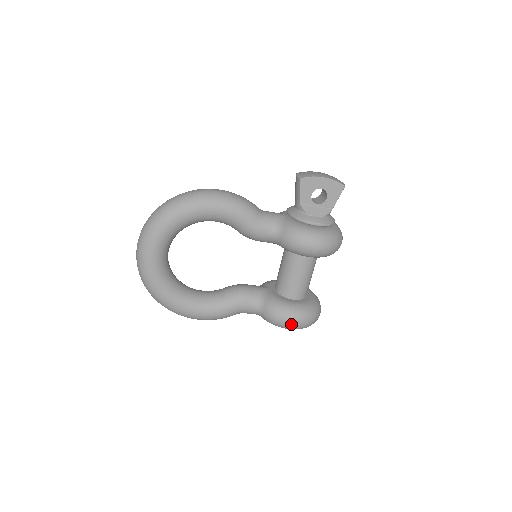
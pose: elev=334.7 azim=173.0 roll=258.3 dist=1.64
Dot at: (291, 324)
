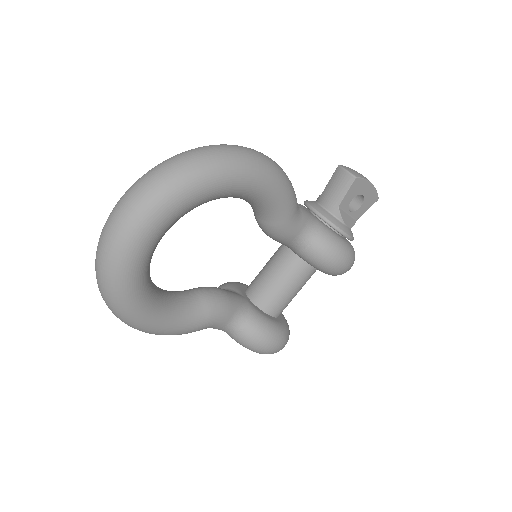
Dot at: (272, 350)
